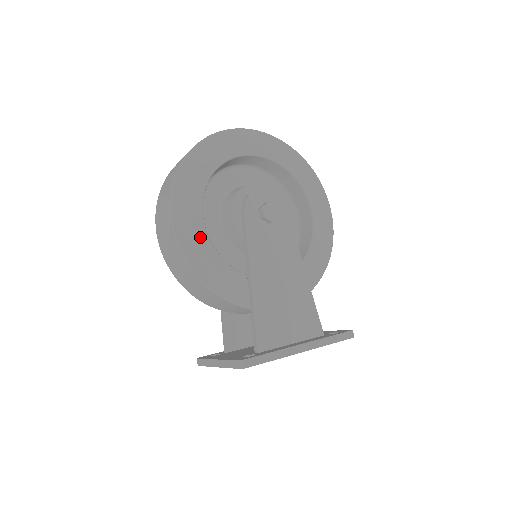
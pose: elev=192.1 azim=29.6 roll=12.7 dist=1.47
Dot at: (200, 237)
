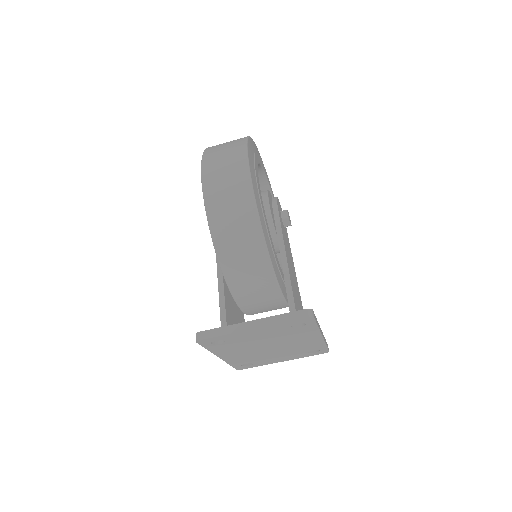
Dot at: (261, 198)
